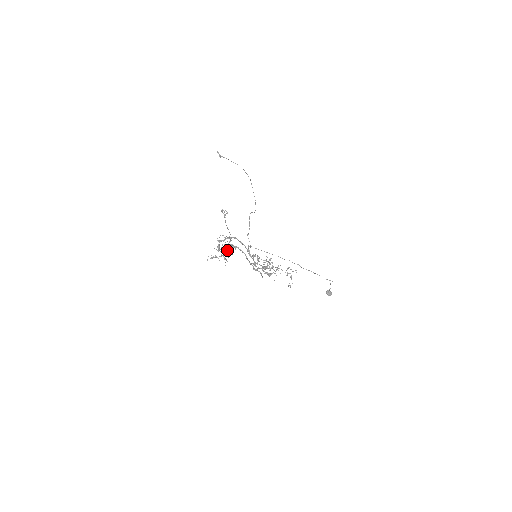
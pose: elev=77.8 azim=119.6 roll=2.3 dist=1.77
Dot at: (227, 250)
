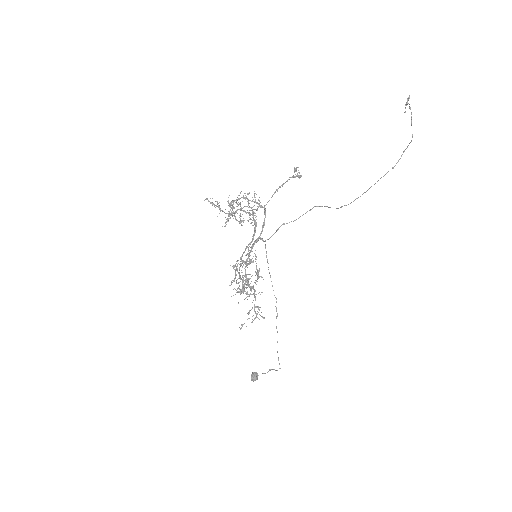
Dot at: (242, 214)
